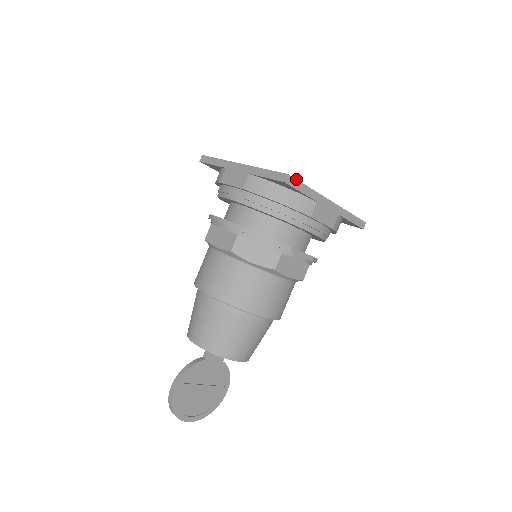
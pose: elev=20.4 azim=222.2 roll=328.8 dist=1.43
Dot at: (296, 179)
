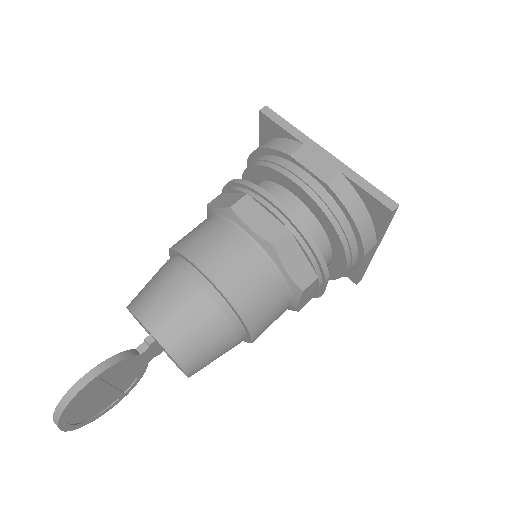
Dot at: occluded
